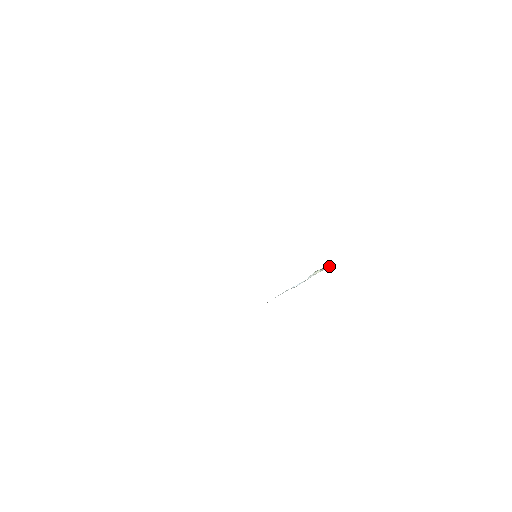
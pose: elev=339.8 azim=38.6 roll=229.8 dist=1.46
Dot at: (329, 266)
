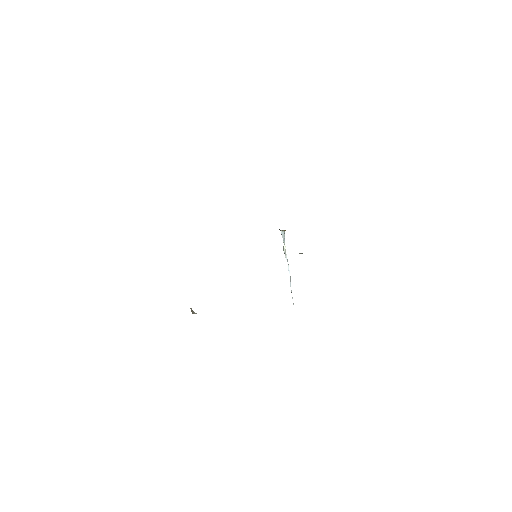
Dot at: (283, 234)
